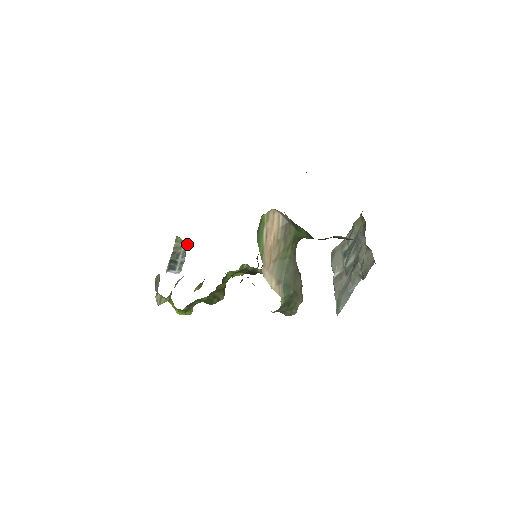
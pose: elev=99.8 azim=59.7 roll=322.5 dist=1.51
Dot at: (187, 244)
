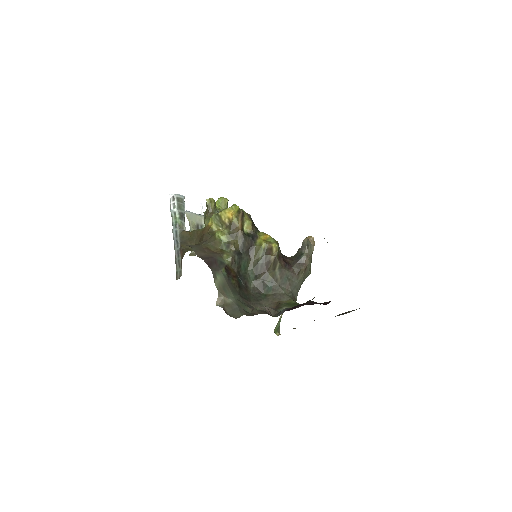
Dot at: occluded
